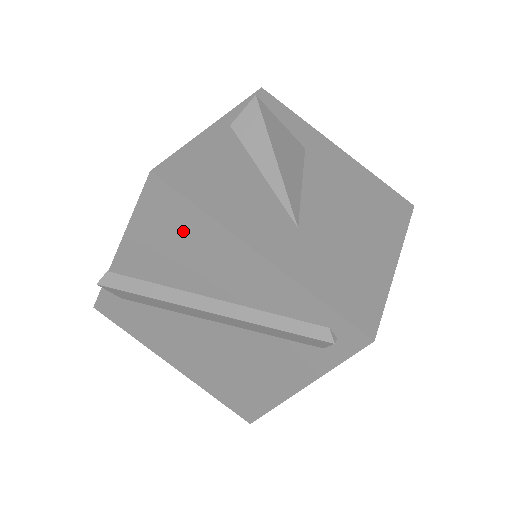
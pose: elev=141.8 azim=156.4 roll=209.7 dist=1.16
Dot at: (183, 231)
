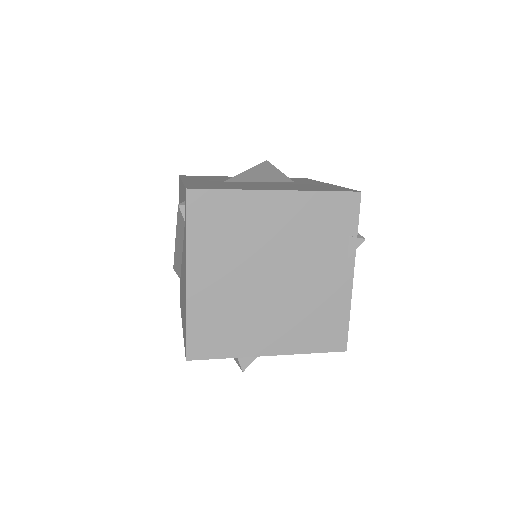
Dot at: (180, 198)
